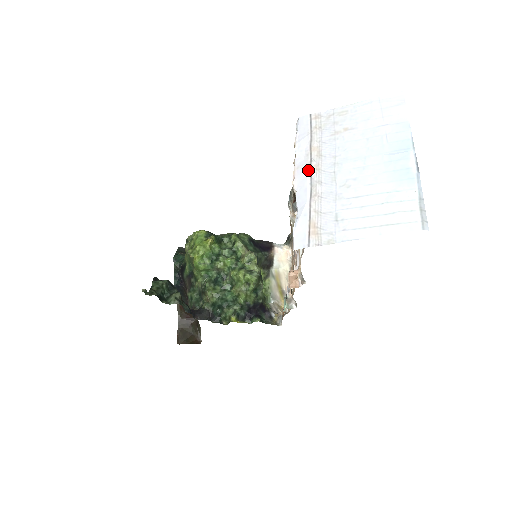
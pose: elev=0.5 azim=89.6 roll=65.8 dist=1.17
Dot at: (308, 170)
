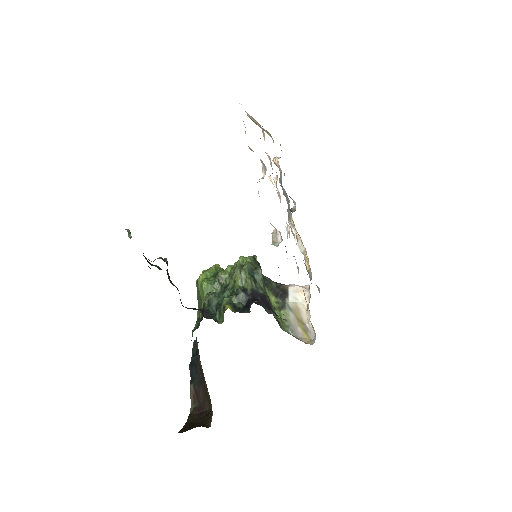
Dot at: occluded
